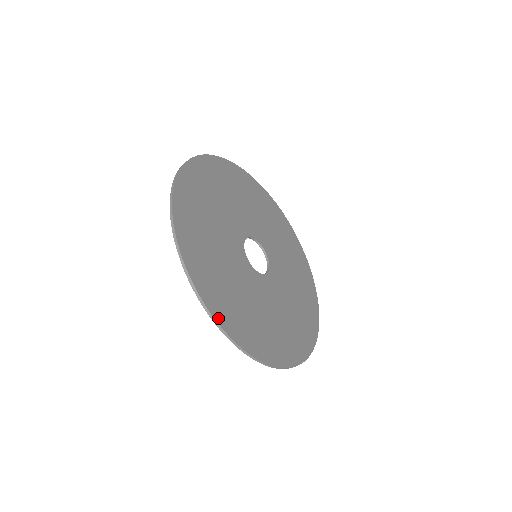
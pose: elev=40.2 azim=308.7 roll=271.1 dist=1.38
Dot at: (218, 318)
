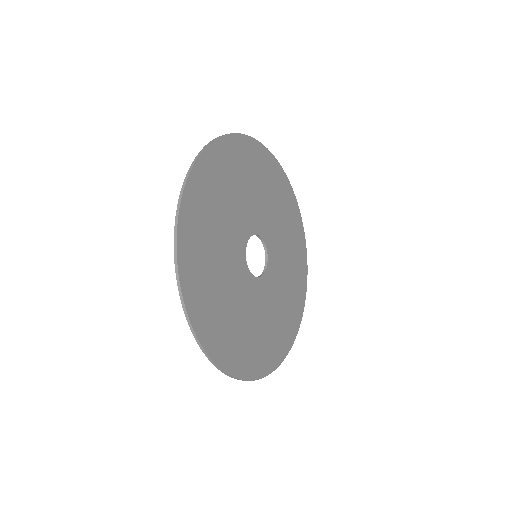
Dot at: (183, 282)
